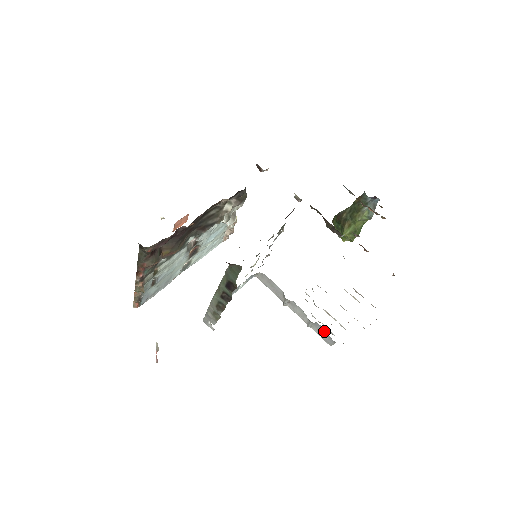
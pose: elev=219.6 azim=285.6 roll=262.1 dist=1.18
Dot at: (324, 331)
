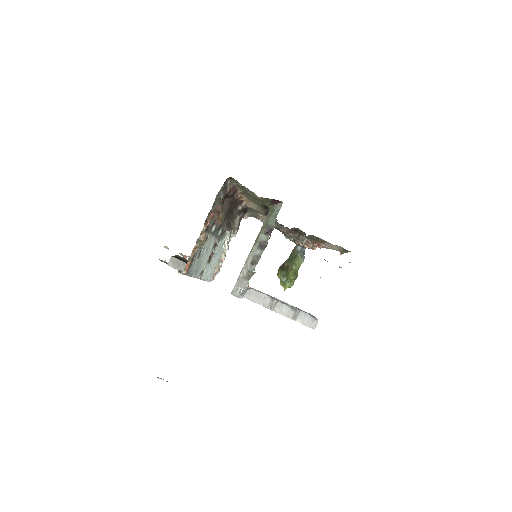
Dot at: (307, 316)
